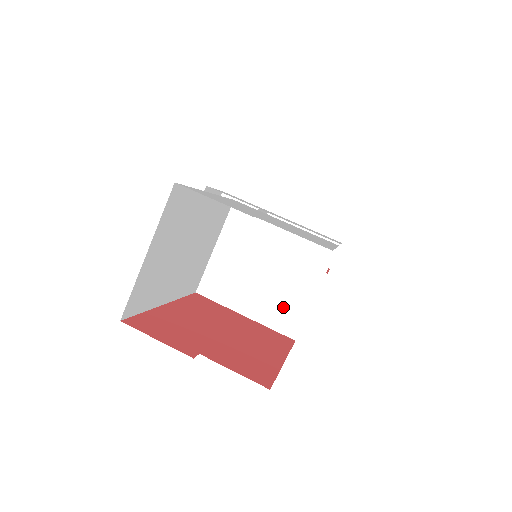
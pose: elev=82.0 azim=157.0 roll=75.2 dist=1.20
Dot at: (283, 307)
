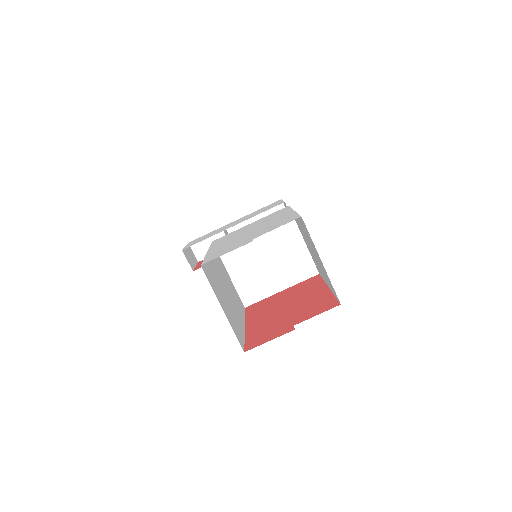
Dot at: (295, 265)
